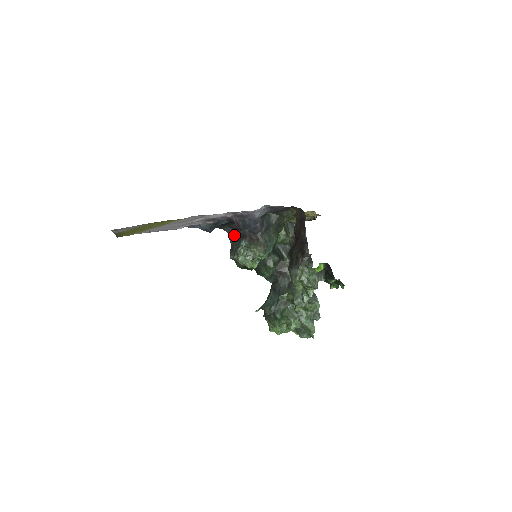
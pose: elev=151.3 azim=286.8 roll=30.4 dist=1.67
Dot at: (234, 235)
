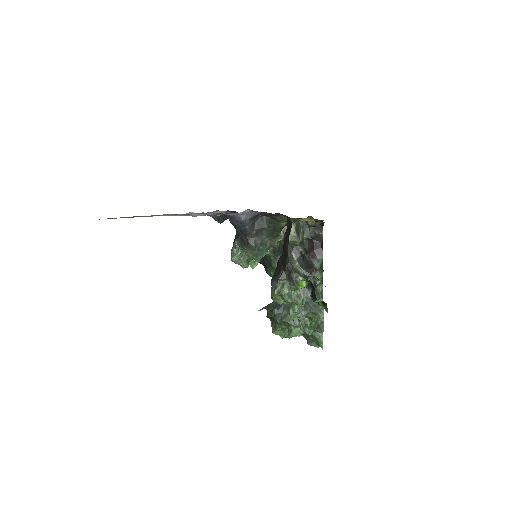
Dot at: occluded
